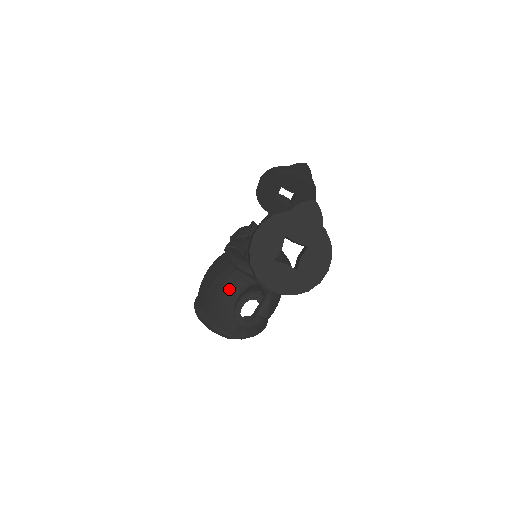
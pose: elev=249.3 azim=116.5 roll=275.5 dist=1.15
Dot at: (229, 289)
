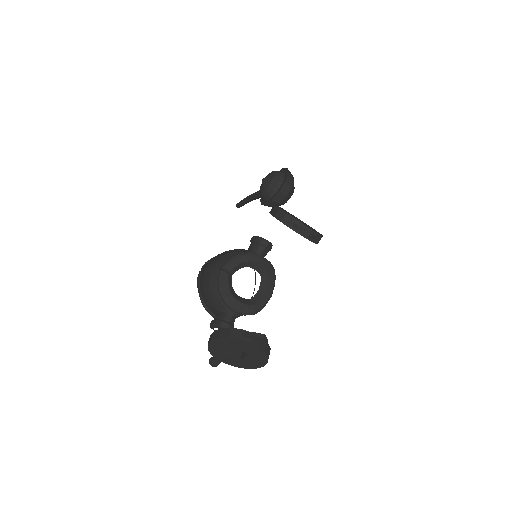
Dot at: (213, 304)
